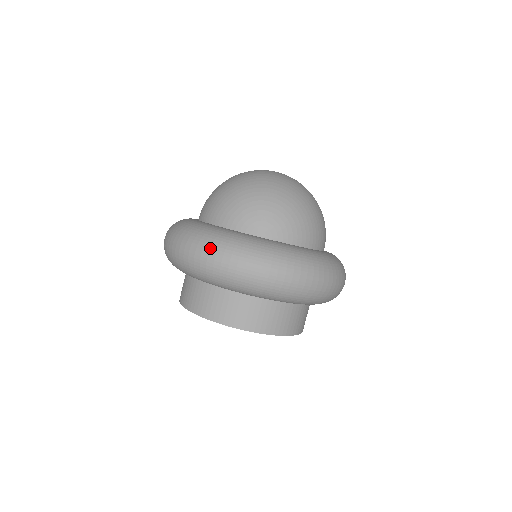
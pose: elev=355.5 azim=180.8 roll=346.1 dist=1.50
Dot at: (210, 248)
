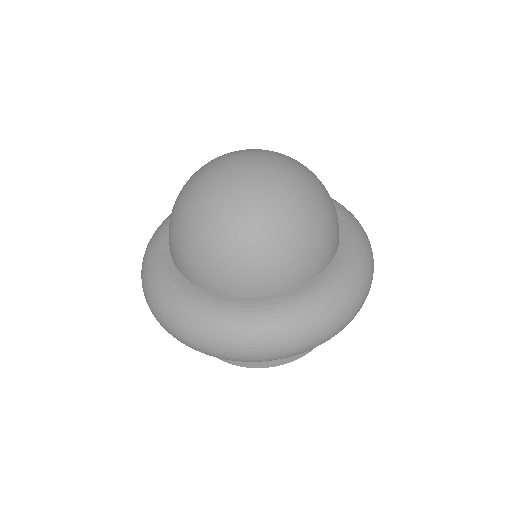
Dot at: occluded
